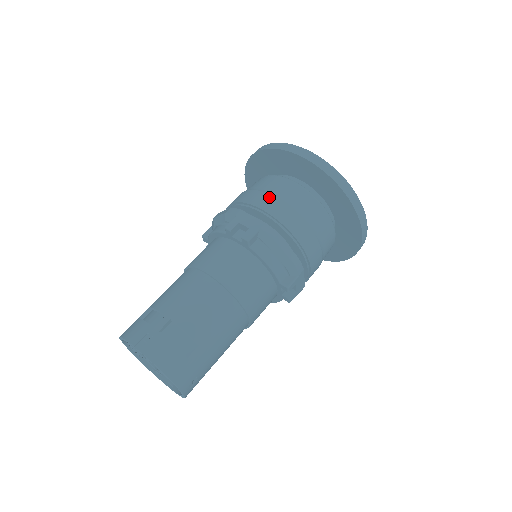
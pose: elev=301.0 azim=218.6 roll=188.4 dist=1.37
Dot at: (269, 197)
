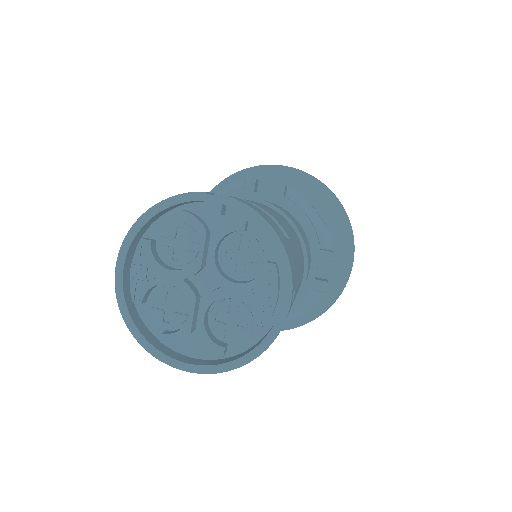
Dot at: occluded
